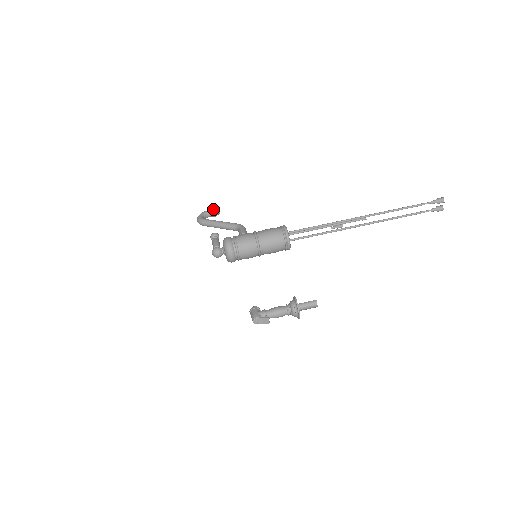
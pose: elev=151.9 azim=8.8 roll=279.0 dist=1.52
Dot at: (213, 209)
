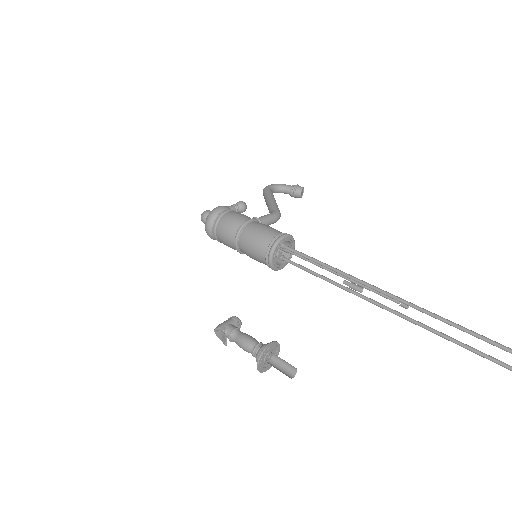
Dot at: (295, 187)
